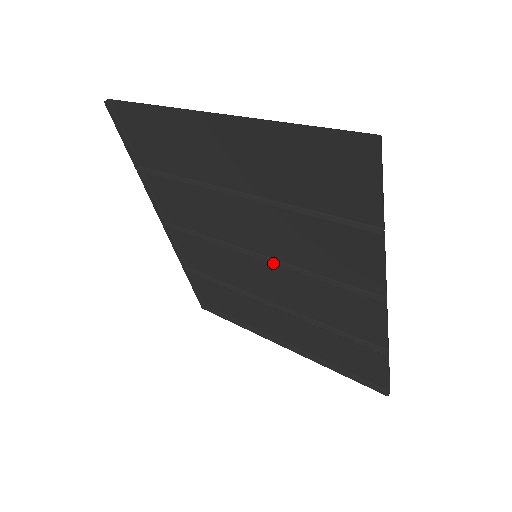
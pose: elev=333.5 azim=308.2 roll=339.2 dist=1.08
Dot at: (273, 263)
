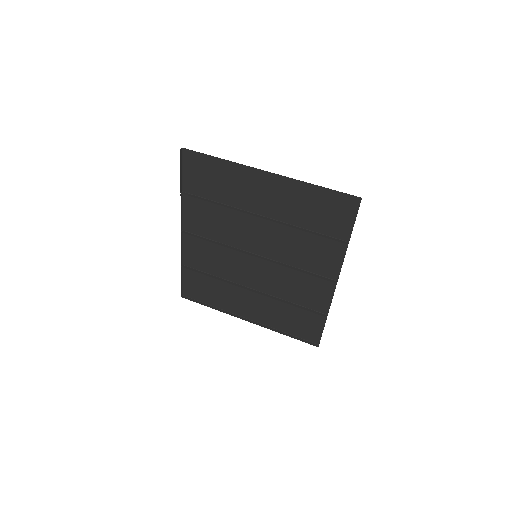
Dot at: (268, 260)
